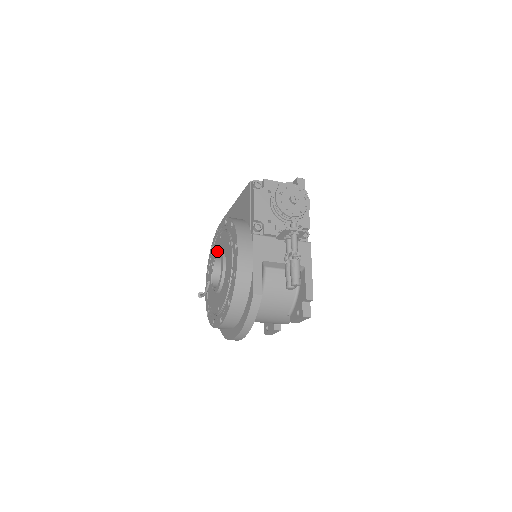
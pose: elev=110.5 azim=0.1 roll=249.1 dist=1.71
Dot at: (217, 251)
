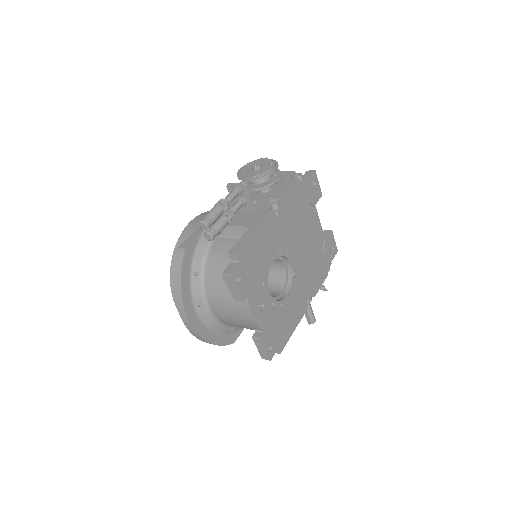
Dot at: occluded
